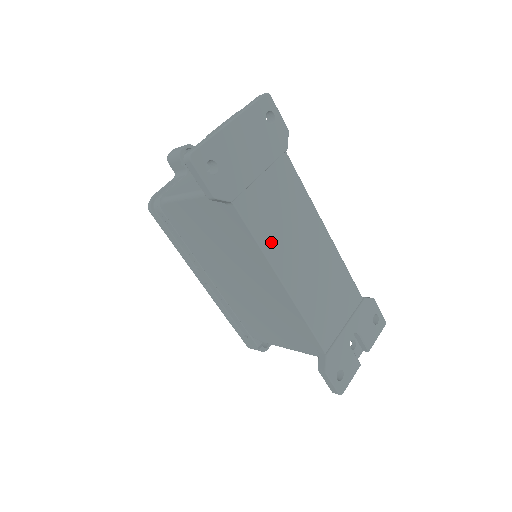
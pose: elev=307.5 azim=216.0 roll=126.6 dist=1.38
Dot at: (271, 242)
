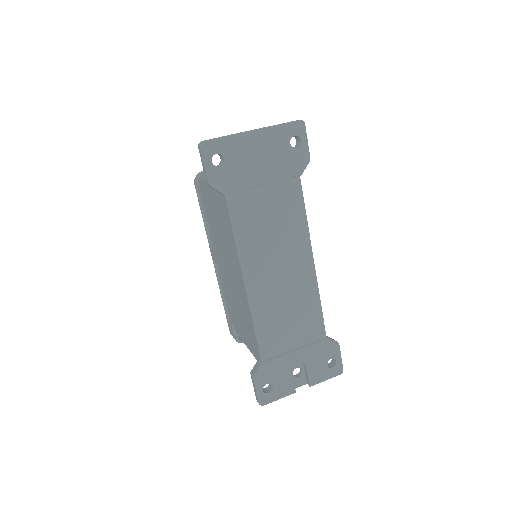
Dot at: (249, 243)
